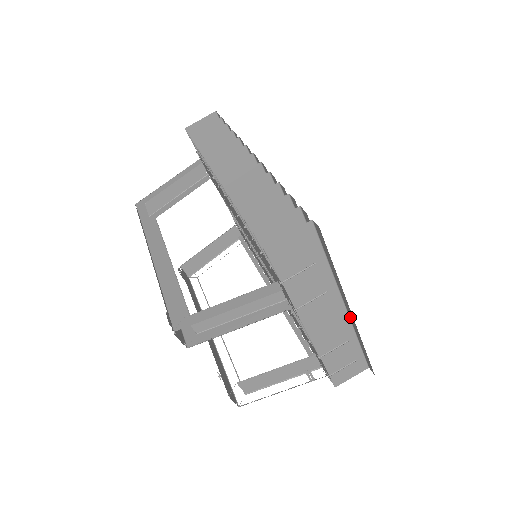
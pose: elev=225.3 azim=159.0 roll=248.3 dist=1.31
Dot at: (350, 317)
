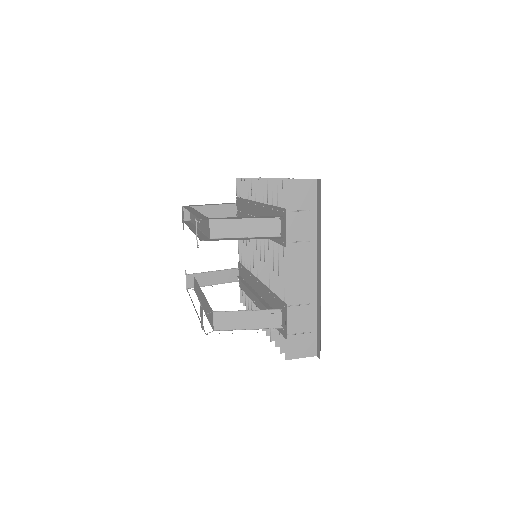
Dot at: (317, 282)
